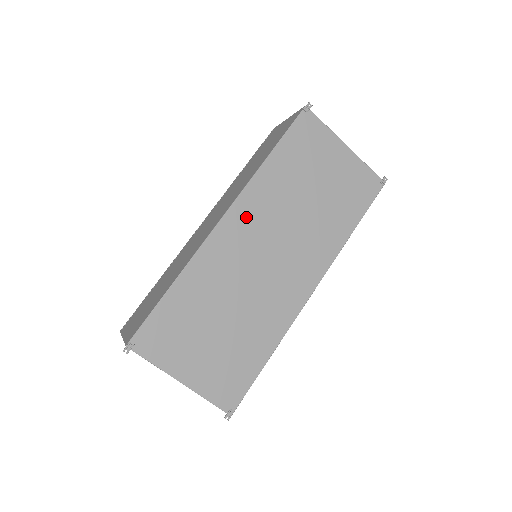
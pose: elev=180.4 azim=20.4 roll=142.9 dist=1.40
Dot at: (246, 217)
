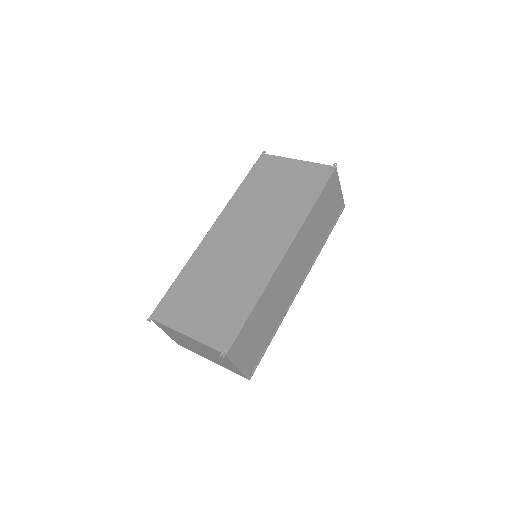
Dot at: (227, 223)
